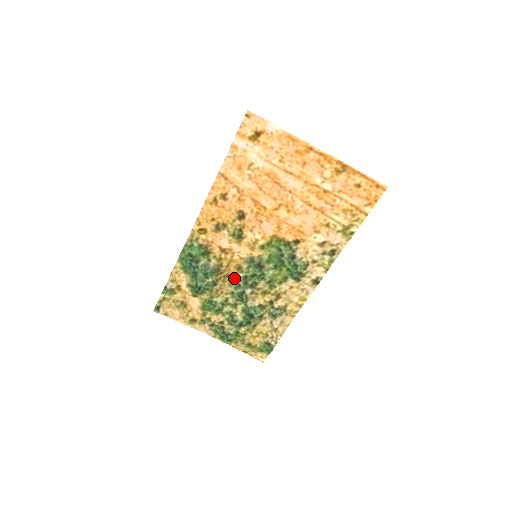
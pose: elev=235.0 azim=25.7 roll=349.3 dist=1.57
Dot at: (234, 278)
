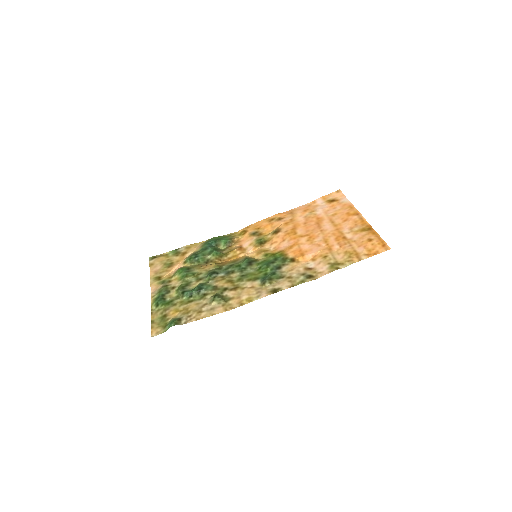
Dot at: (224, 265)
